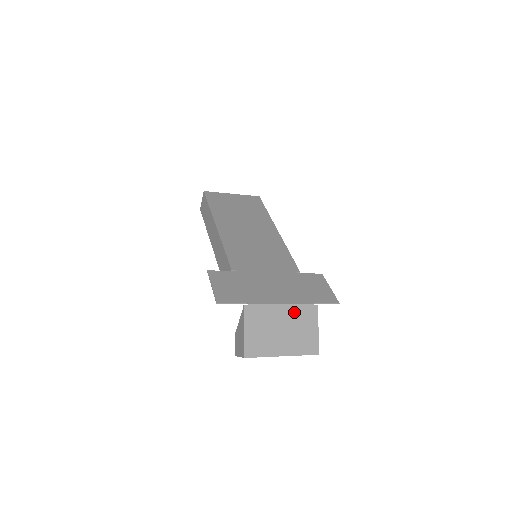
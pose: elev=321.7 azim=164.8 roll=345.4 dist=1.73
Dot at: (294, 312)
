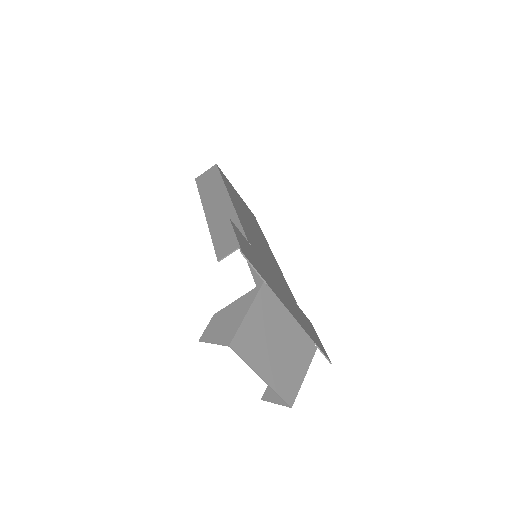
Dot at: (297, 335)
